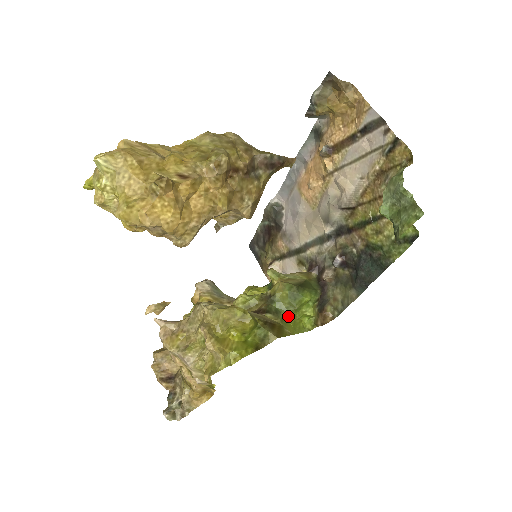
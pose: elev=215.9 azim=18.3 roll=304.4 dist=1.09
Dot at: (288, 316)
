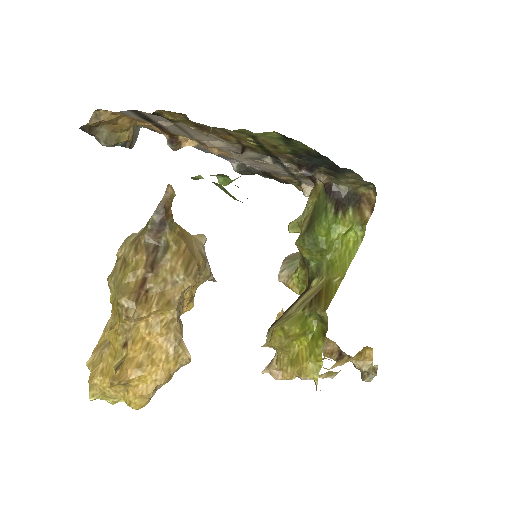
Dot at: (330, 259)
